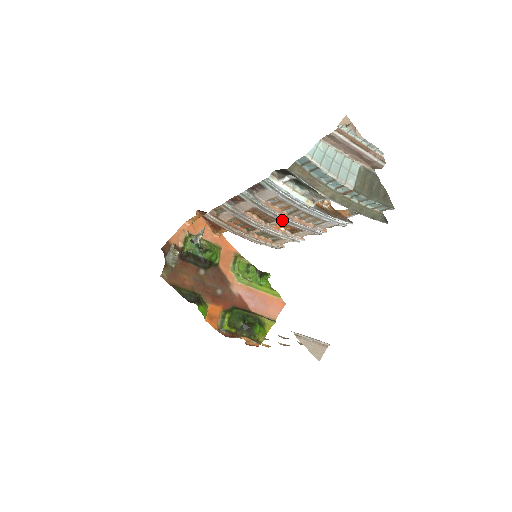
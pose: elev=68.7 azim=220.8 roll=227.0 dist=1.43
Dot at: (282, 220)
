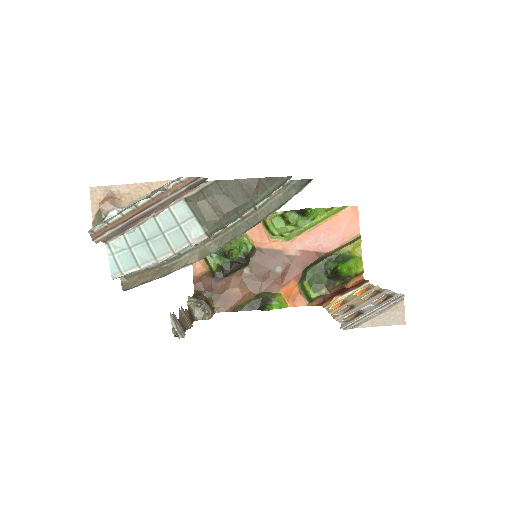
Dot at: occluded
